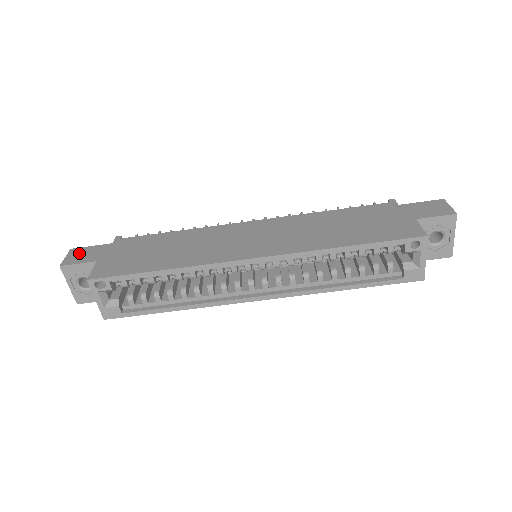
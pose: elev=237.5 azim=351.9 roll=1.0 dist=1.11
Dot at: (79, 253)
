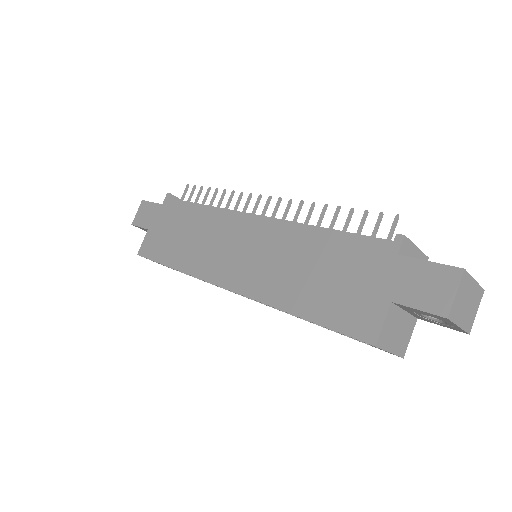
Dot at: (143, 210)
